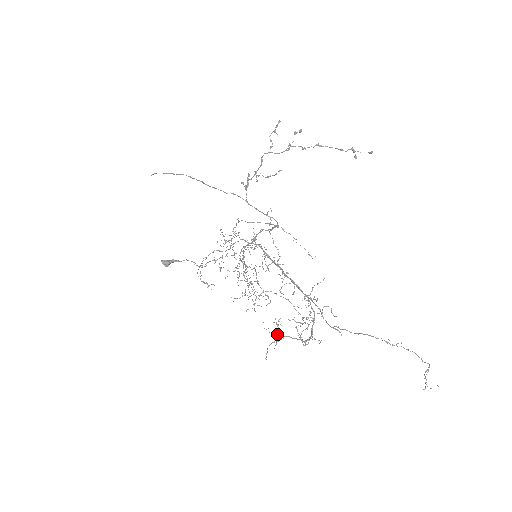
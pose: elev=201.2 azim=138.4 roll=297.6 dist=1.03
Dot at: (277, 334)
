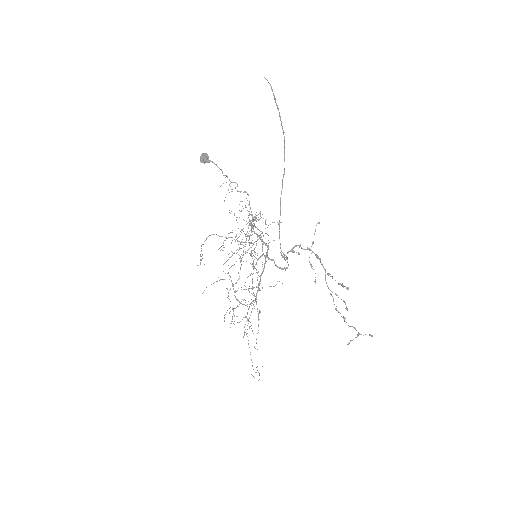
Dot at: (230, 267)
